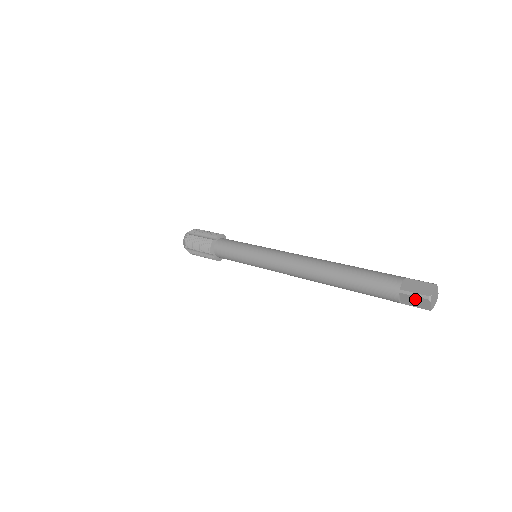
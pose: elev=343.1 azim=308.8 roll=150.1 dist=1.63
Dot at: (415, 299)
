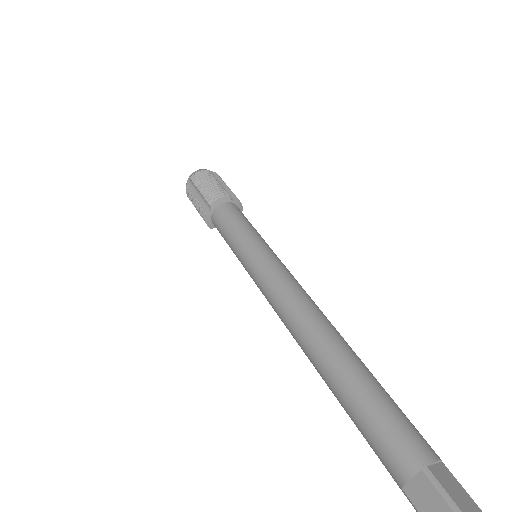
Dot at: out of frame
